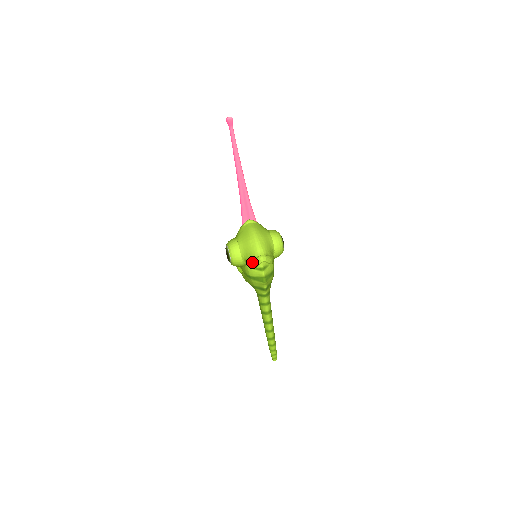
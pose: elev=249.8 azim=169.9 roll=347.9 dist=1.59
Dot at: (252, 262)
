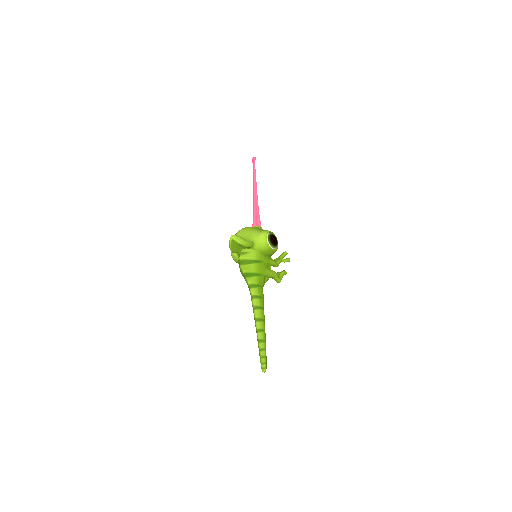
Dot at: occluded
